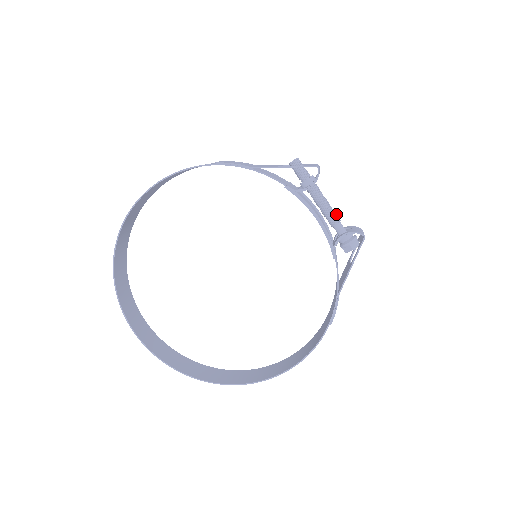
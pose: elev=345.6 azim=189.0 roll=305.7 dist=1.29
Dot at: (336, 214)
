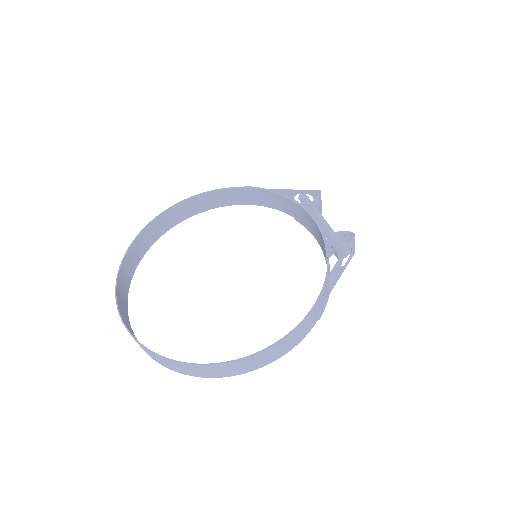
Dot at: occluded
